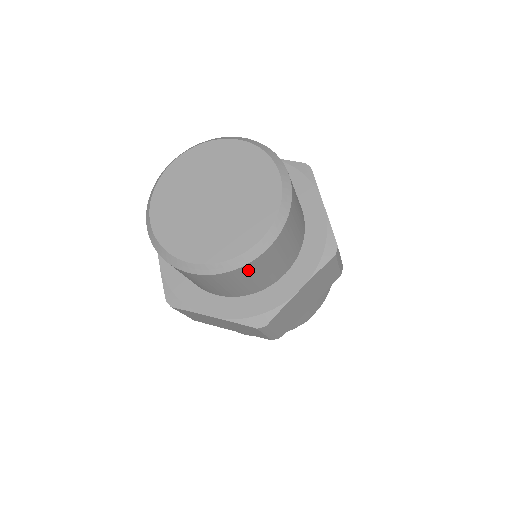
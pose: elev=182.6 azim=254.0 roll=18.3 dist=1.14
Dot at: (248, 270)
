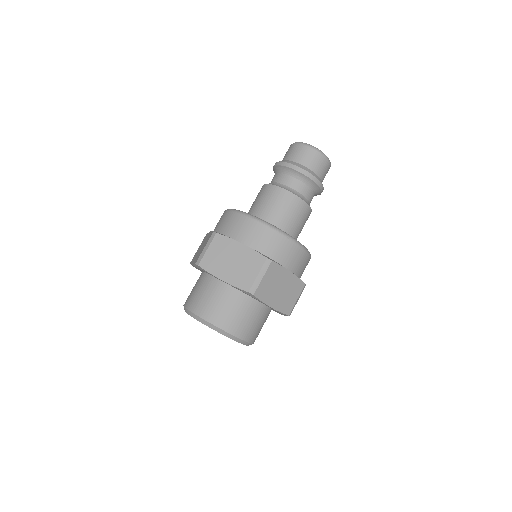
Dot at: occluded
